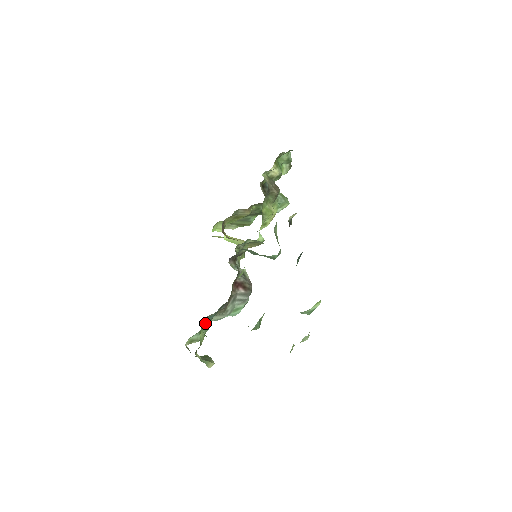
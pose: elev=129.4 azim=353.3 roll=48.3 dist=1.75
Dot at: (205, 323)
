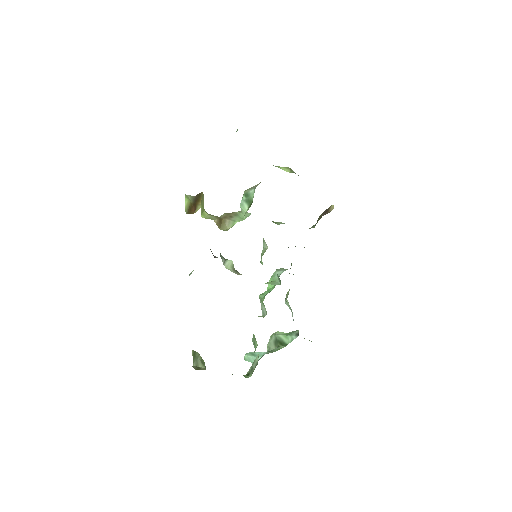
Dot at: occluded
